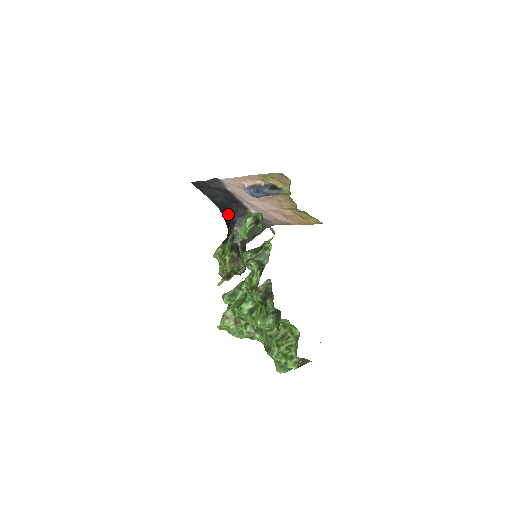
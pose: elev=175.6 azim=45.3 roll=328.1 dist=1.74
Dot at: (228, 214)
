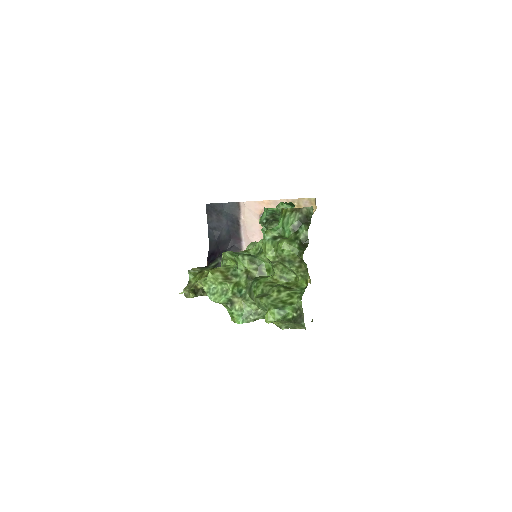
Dot at: (217, 251)
